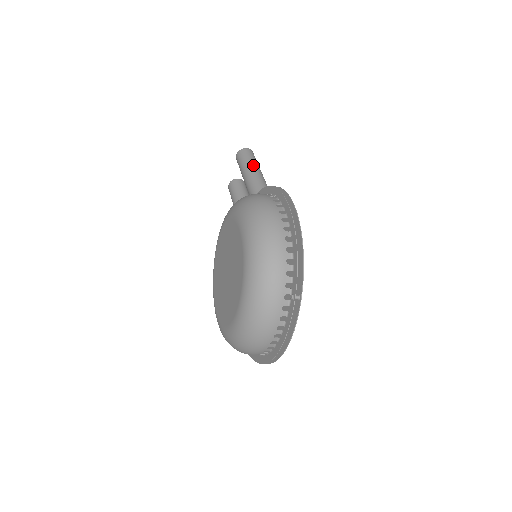
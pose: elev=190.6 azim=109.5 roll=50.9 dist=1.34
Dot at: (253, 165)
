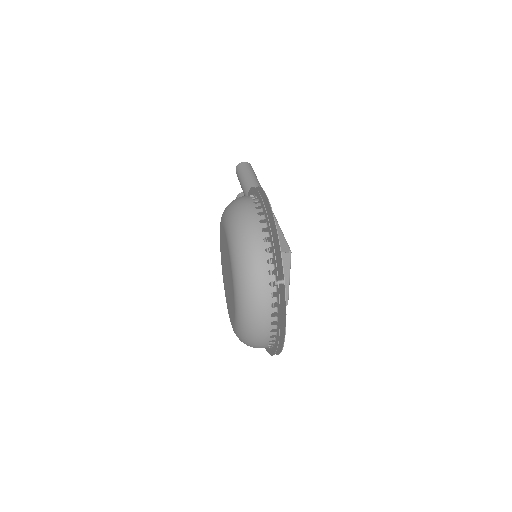
Dot at: (248, 175)
